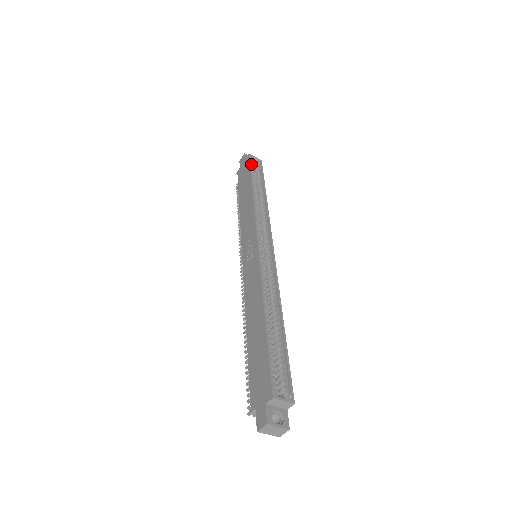
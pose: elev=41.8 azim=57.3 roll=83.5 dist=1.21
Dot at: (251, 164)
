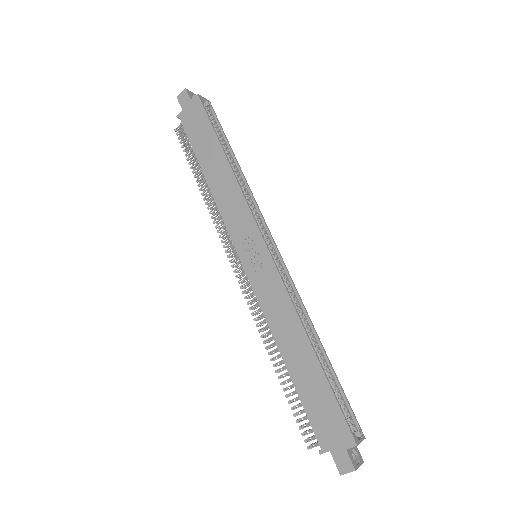
Dot at: (204, 111)
